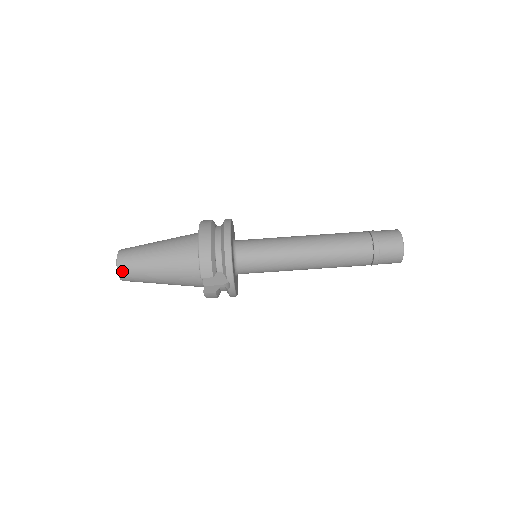
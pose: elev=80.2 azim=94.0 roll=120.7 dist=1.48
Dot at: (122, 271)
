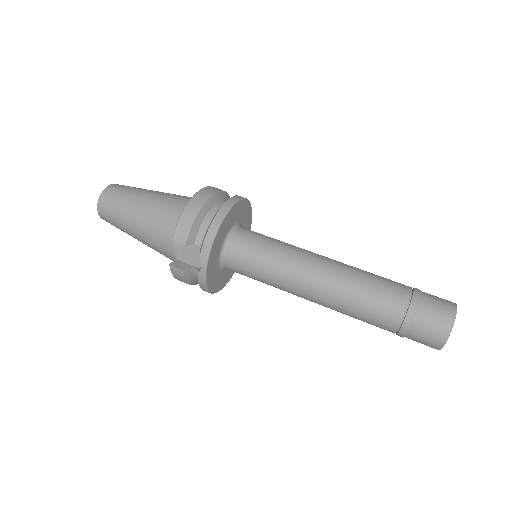
Dot at: (102, 203)
